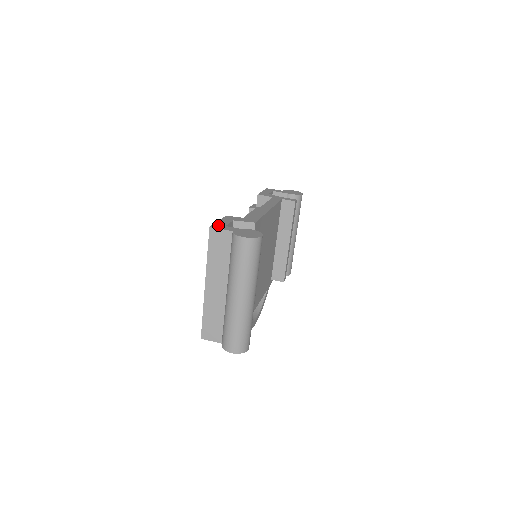
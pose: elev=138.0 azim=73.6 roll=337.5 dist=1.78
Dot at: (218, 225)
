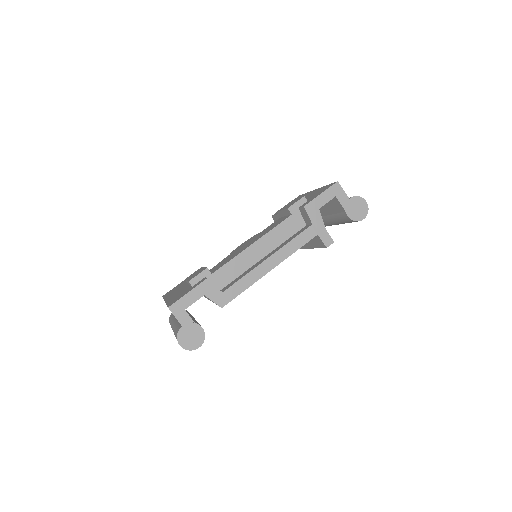
Dot at: (179, 306)
